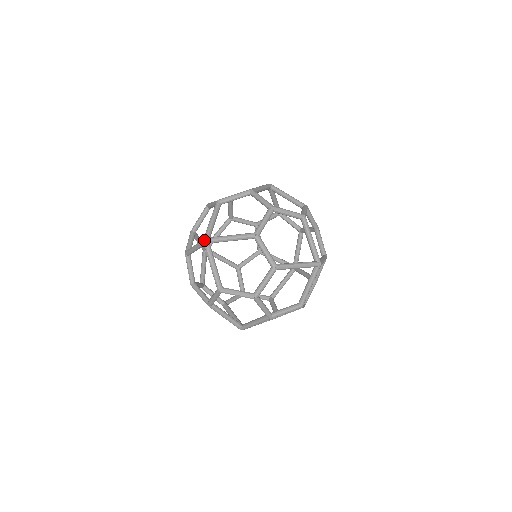
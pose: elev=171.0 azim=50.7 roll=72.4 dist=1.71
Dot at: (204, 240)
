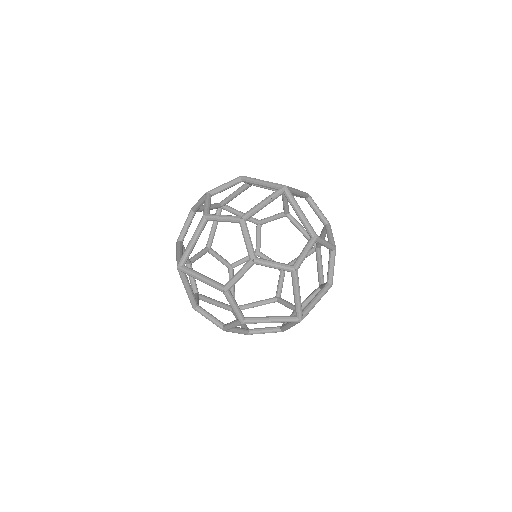
Dot at: (178, 268)
